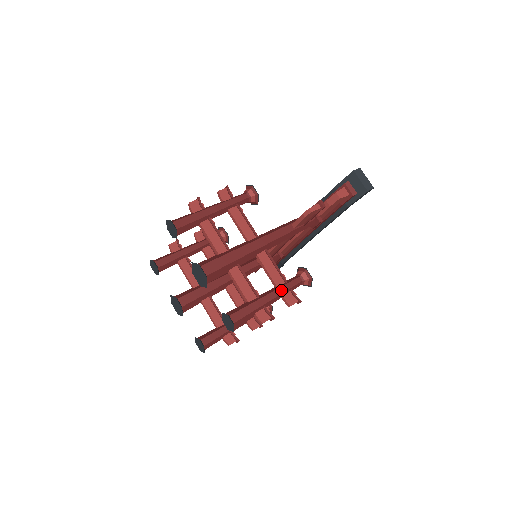
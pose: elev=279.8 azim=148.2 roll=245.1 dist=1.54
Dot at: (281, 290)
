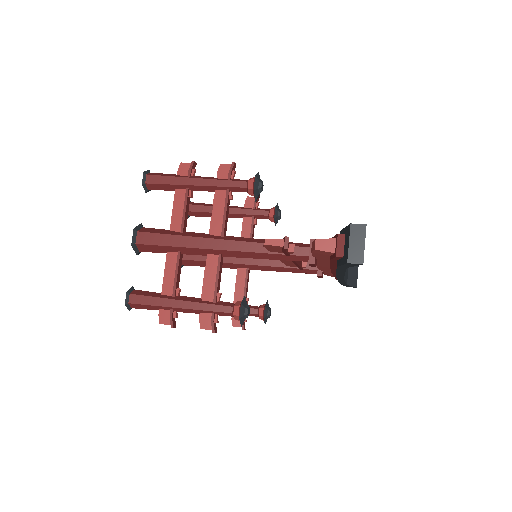
Dot at: (200, 306)
